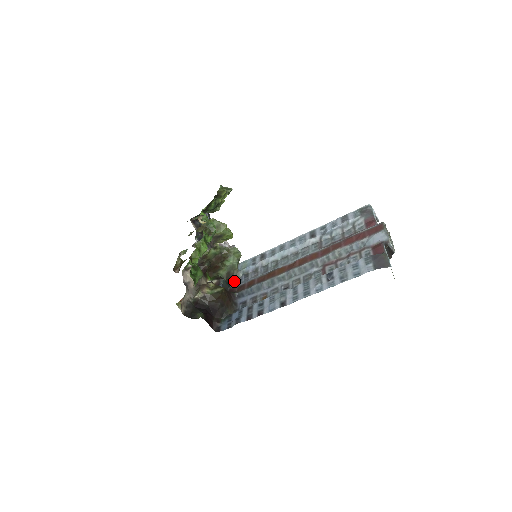
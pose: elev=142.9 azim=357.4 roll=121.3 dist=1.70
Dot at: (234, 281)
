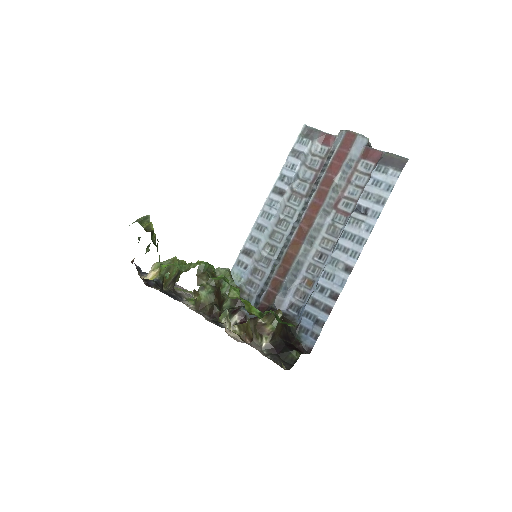
Dot at: occluded
